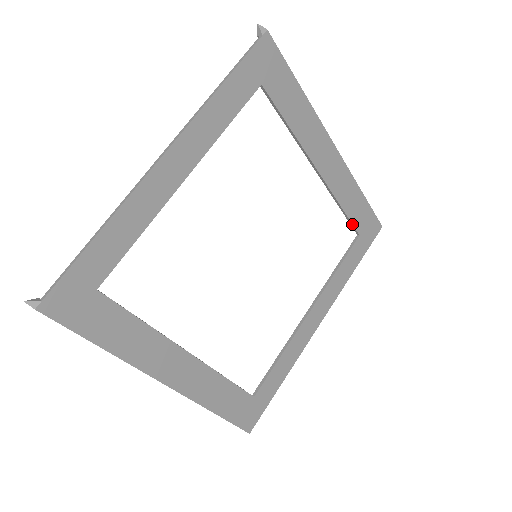
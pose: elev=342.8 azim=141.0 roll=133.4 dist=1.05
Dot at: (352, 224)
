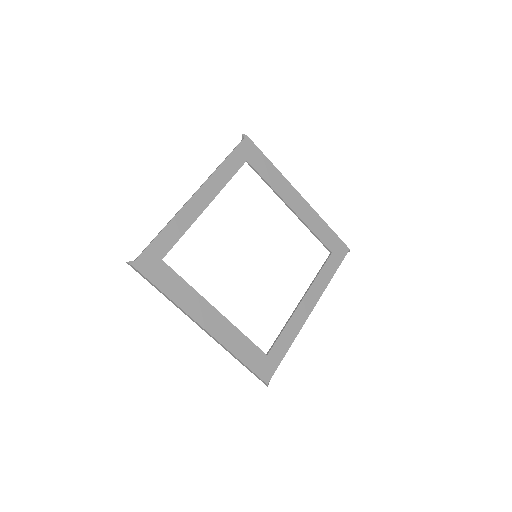
Dot at: (324, 244)
